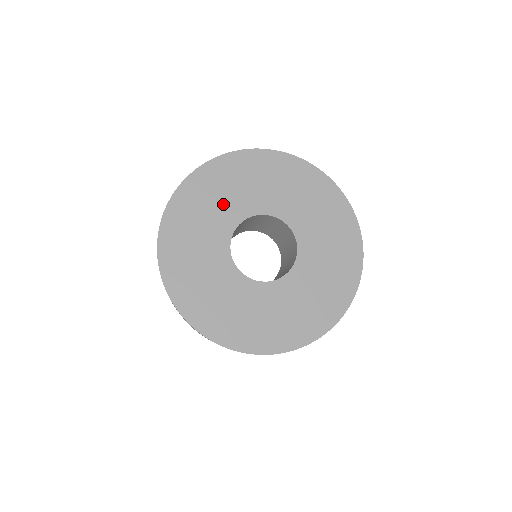
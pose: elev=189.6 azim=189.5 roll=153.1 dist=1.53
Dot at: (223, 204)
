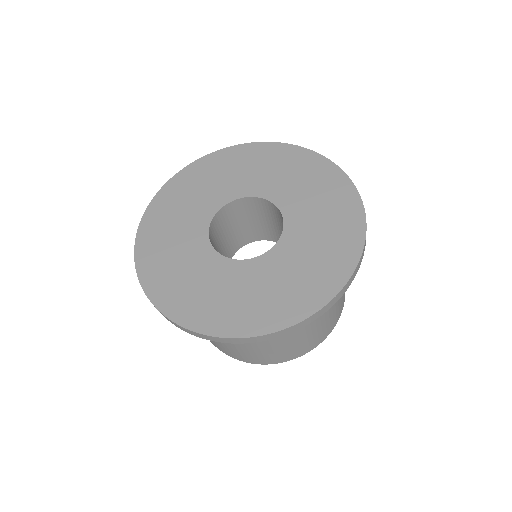
Dot at: (184, 223)
